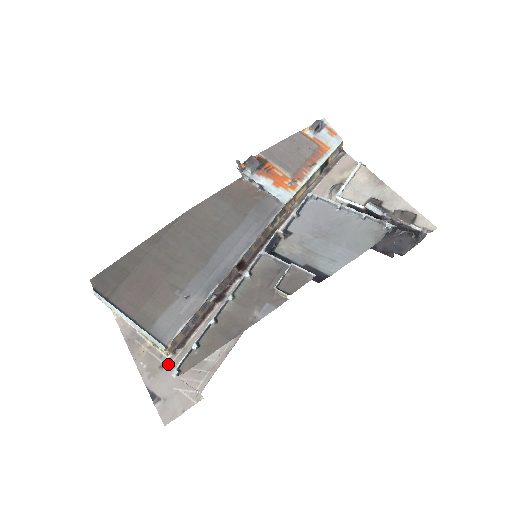
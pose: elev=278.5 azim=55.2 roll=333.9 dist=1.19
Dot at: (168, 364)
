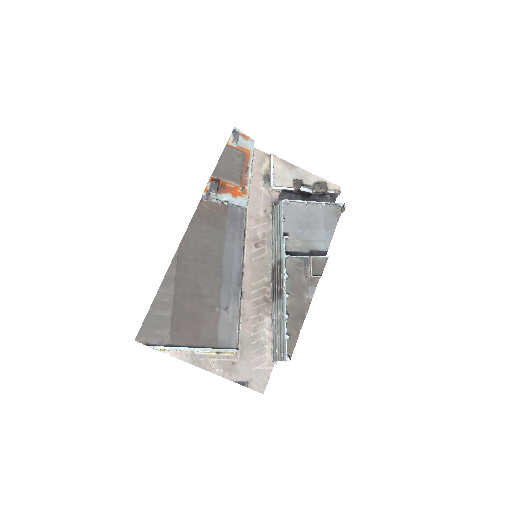
Dot at: (237, 358)
